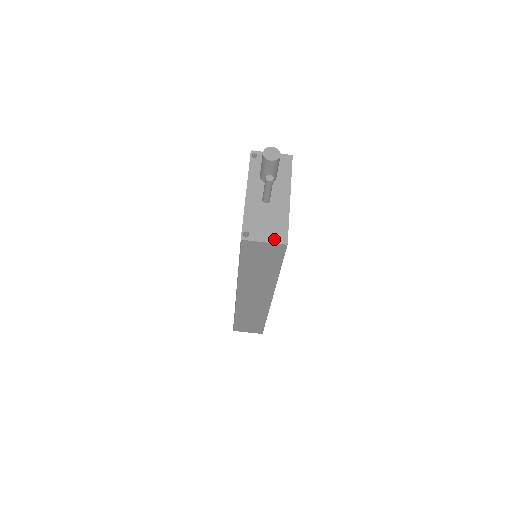
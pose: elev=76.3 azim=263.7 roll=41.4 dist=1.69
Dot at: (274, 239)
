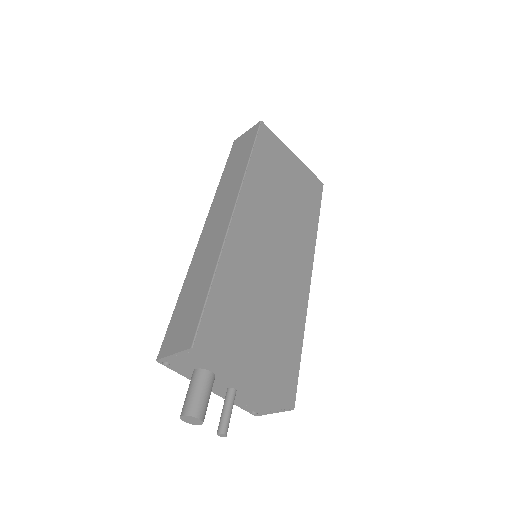
Dot at: (279, 410)
